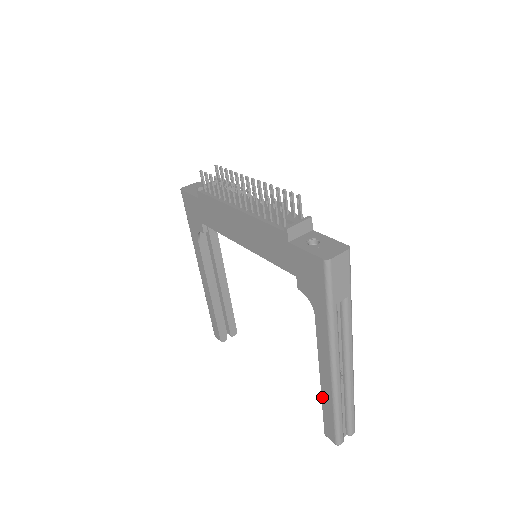
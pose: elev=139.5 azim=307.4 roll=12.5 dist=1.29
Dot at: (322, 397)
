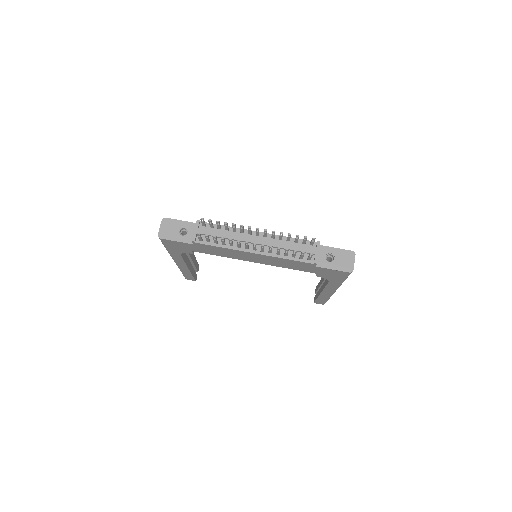
Dot at: (319, 297)
